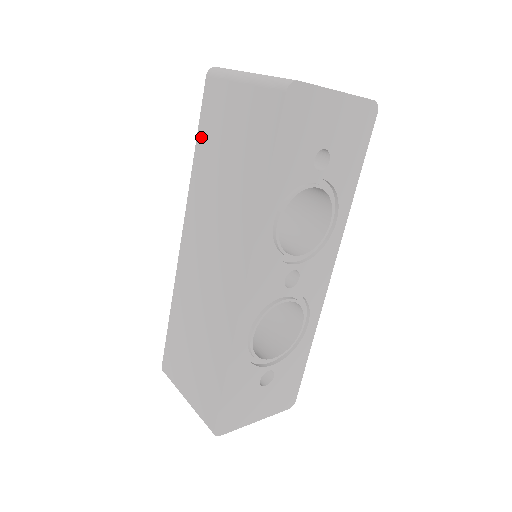
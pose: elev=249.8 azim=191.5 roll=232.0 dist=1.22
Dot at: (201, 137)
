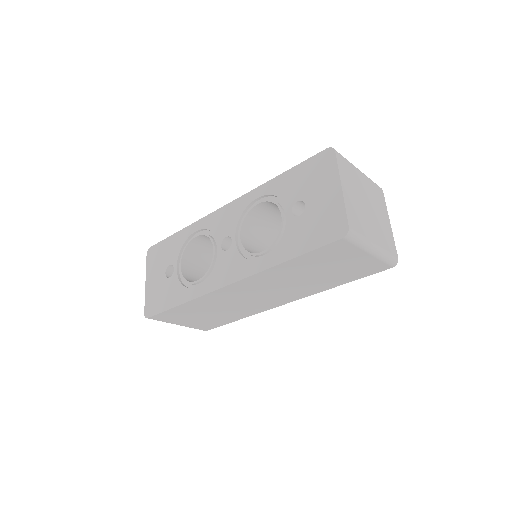
Dot at: (303, 259)
